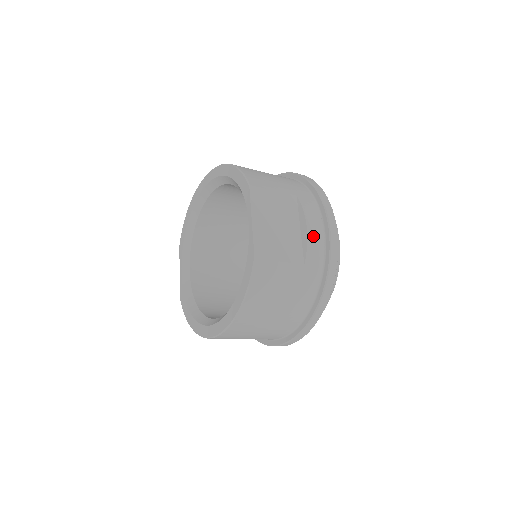
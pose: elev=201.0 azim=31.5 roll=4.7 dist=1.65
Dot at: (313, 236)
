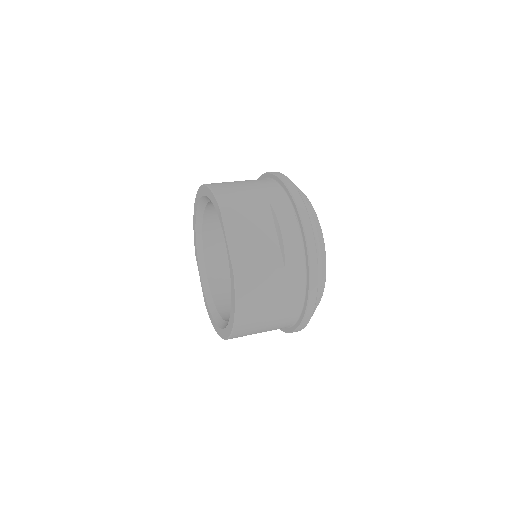
Dot at: (289, 239)
